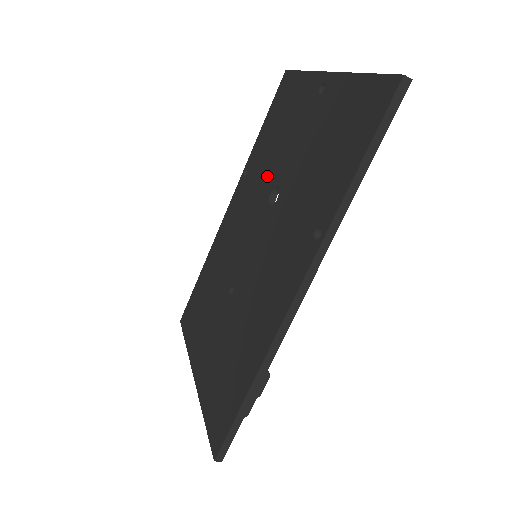
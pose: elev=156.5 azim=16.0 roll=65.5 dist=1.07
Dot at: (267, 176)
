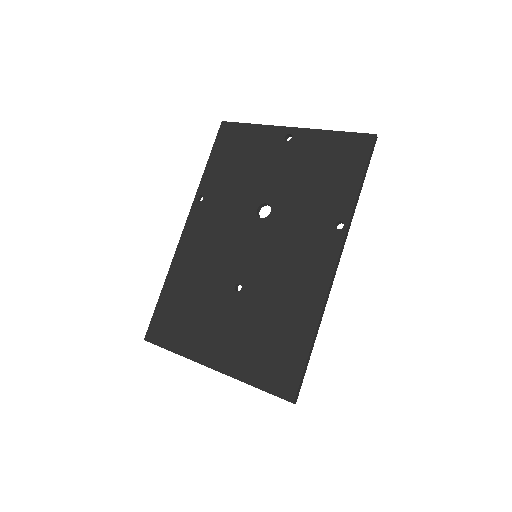
Dot at: (243, 198)
